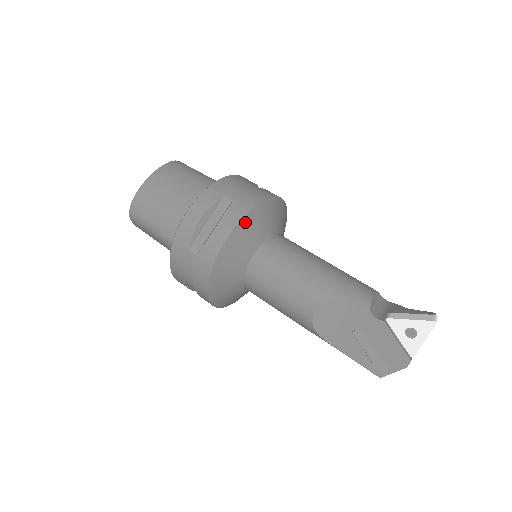
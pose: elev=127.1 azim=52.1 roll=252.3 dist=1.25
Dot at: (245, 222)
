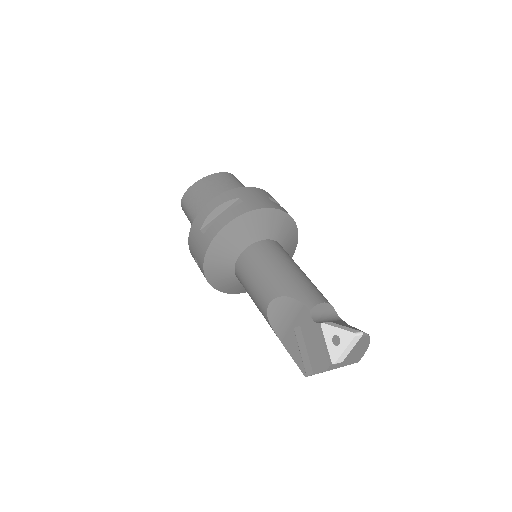
Dot at: (244, 218)
